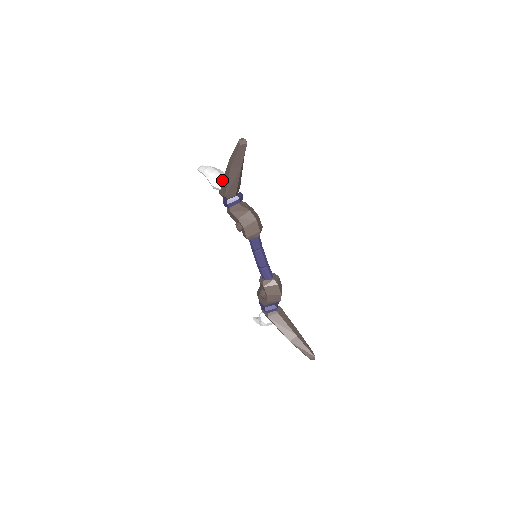
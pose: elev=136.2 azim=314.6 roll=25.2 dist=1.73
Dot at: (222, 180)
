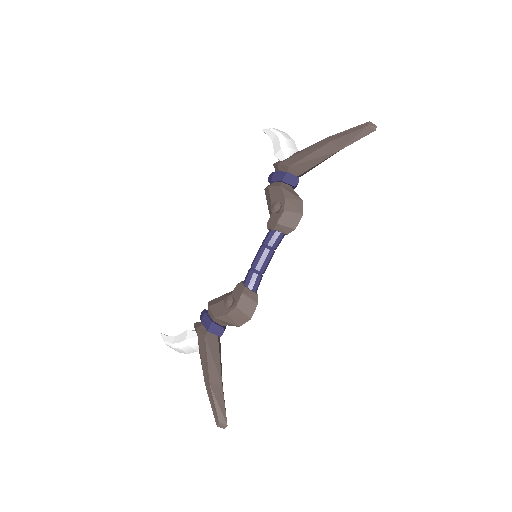
Dot at: (295, 152)
